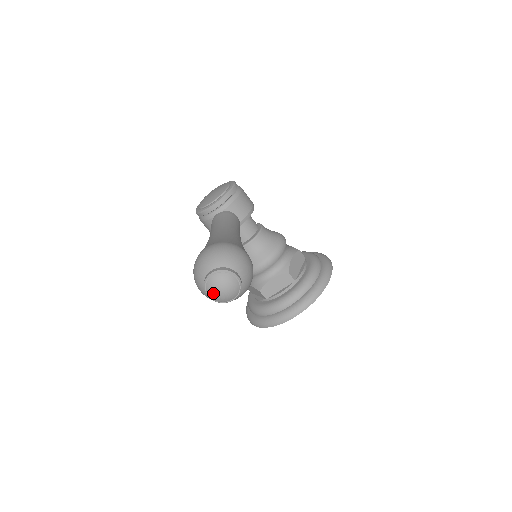
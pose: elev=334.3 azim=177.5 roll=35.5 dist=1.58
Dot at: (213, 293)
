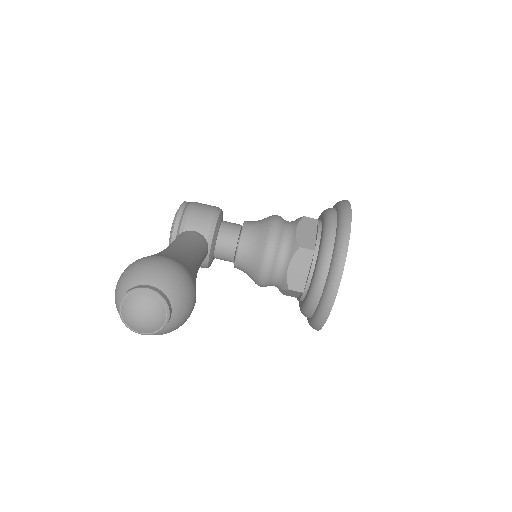
Dot at: (137, 326)
